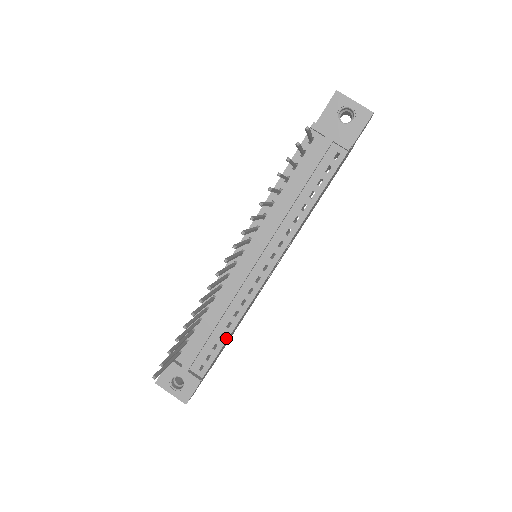
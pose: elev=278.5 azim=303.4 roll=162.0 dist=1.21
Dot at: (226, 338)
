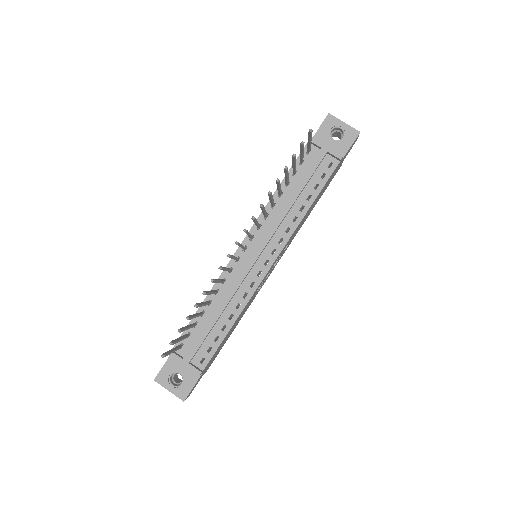
Dot at: (228, 330)
